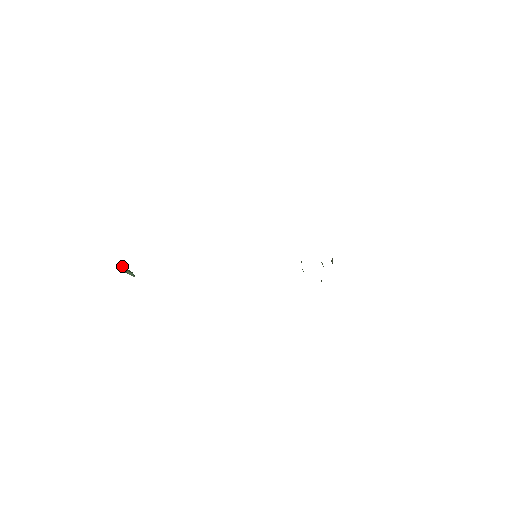
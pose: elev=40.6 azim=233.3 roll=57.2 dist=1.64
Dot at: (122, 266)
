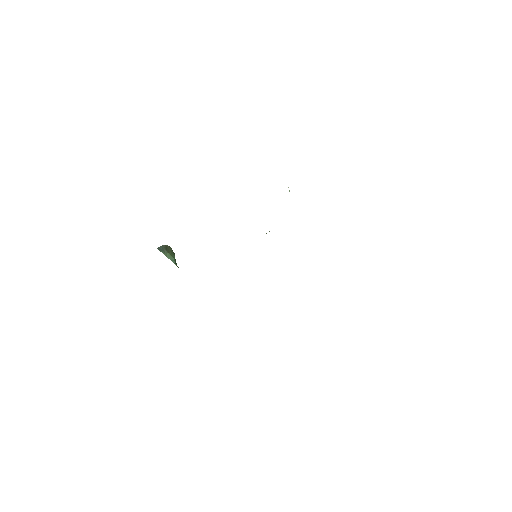
Dot at: (168, 248)
